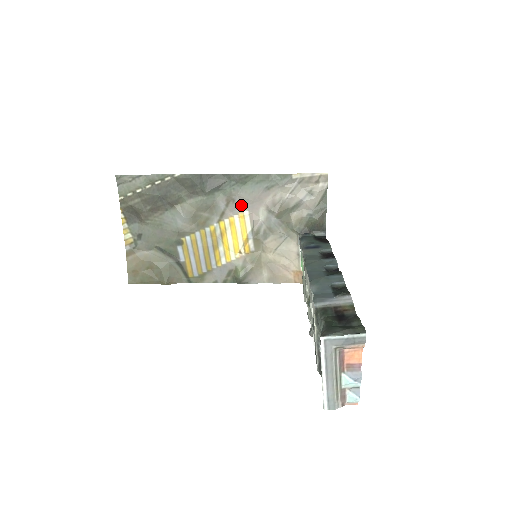
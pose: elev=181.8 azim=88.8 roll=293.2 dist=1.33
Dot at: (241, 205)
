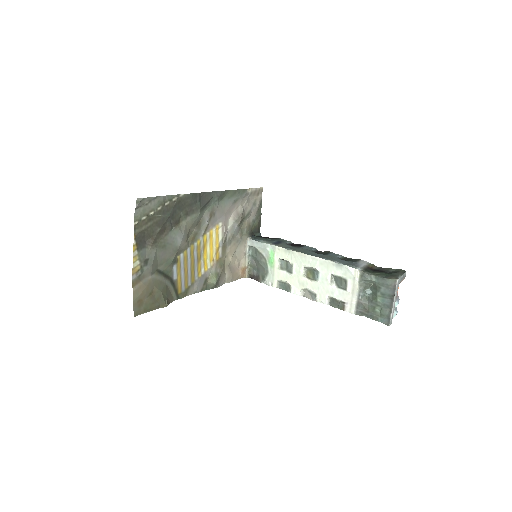
Dot at: (218, 218)
